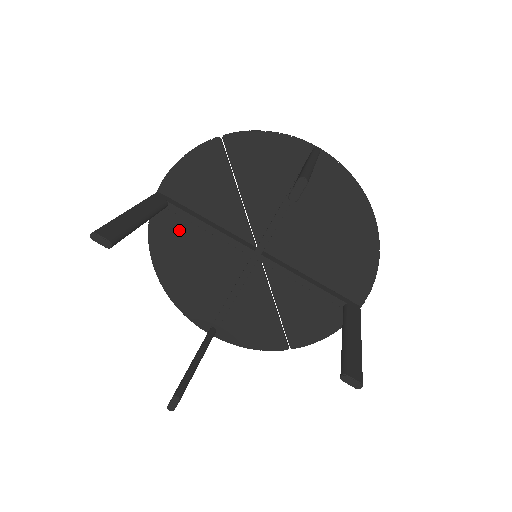
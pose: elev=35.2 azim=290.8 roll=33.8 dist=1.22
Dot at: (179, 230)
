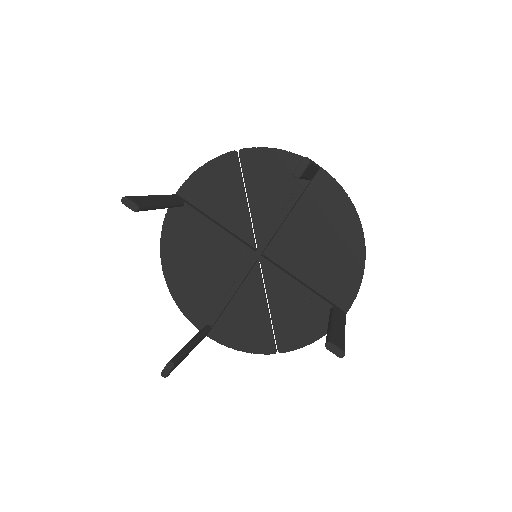
Dot at: (190, 230)
